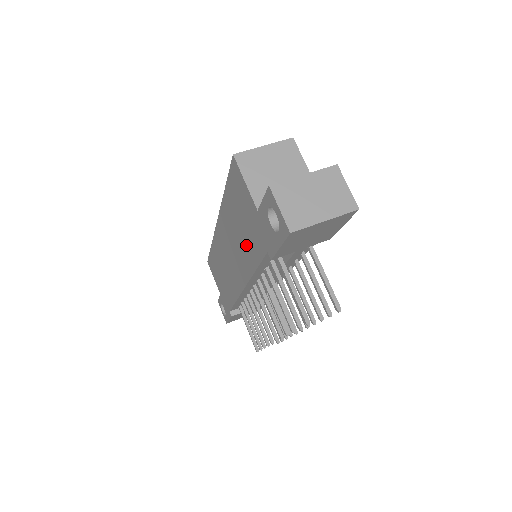
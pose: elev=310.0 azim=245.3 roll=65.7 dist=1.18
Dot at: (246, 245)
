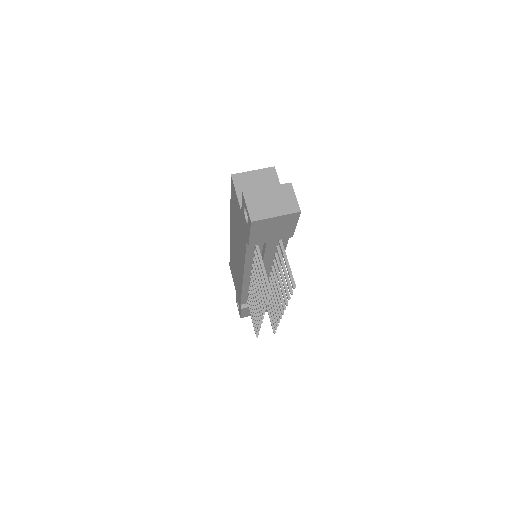
Dot at: (240, 240)
